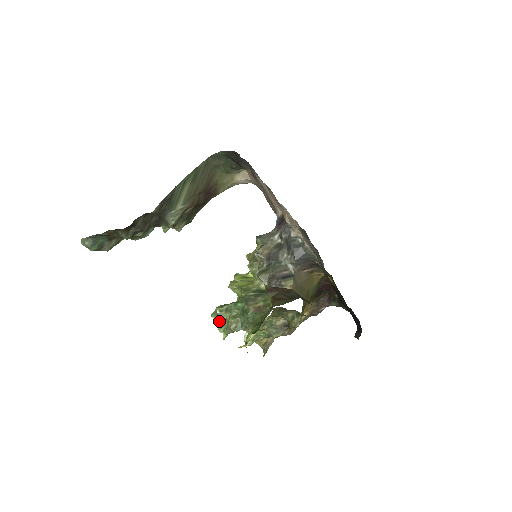
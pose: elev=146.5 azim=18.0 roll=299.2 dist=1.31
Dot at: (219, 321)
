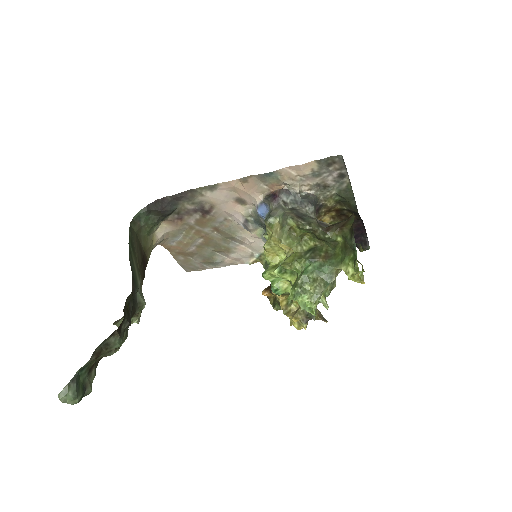
Dot at: (305, 297)
